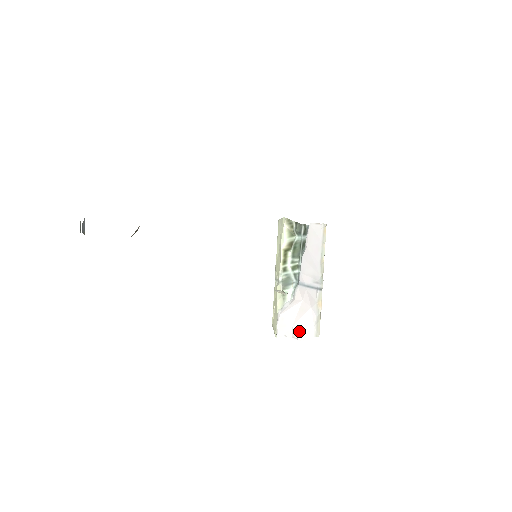
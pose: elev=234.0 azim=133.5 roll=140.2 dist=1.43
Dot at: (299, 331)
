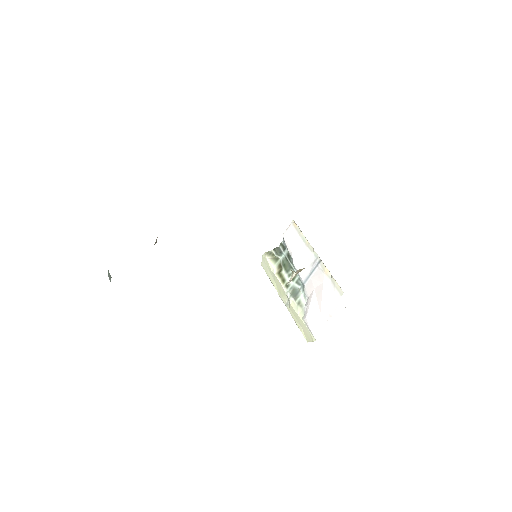
Dot at: (327, 308)
